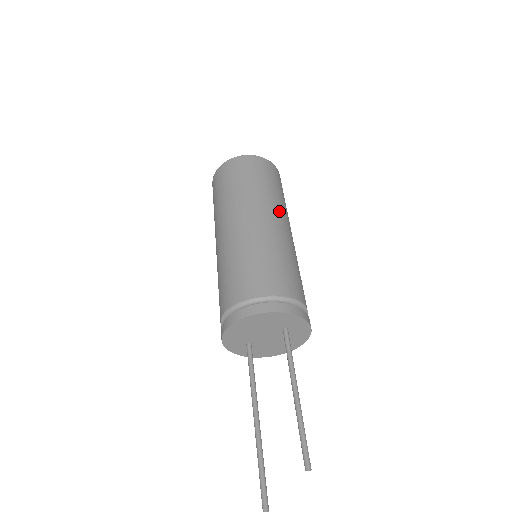
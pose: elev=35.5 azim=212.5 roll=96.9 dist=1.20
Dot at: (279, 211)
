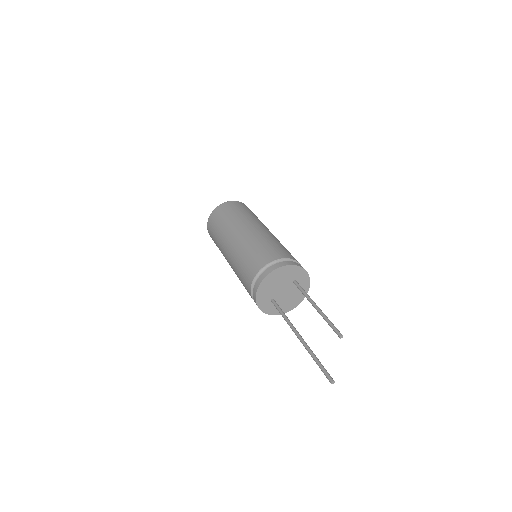
Dot at: (264, 225)
